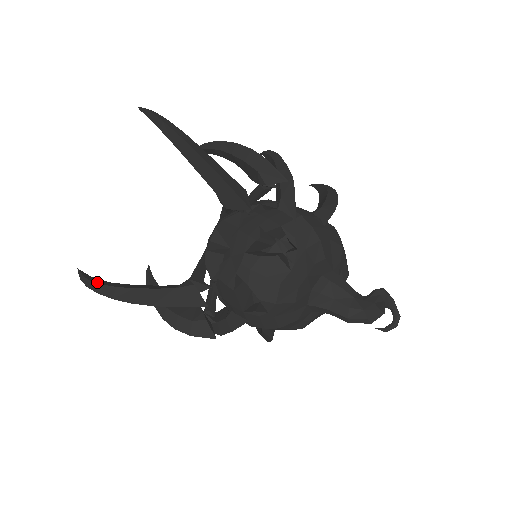
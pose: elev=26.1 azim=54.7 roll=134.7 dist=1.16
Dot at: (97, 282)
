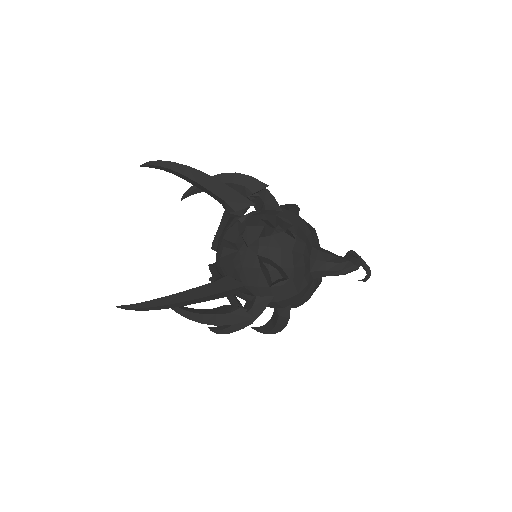
Dot at: occluded
